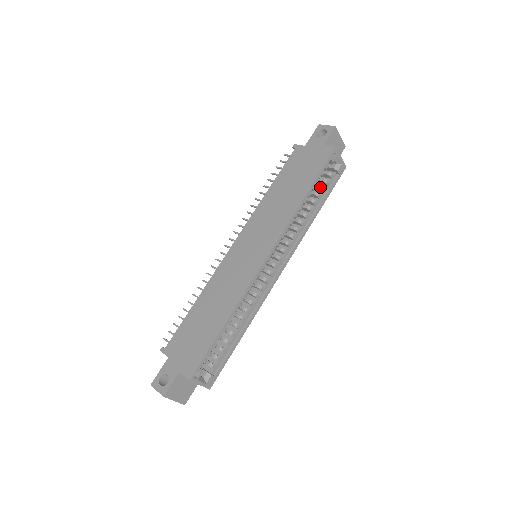
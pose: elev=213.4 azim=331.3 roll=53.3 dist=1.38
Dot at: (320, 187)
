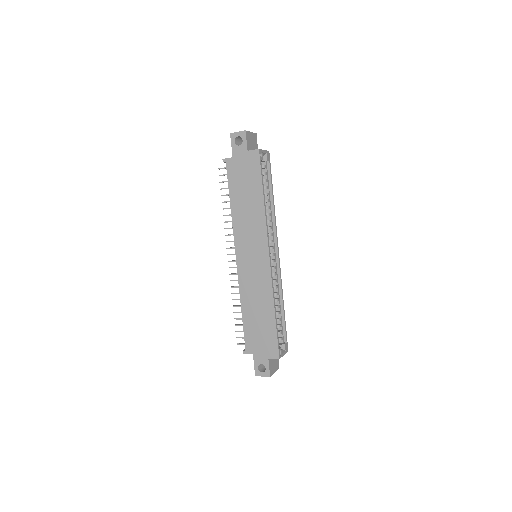
Dot at: (264, 181)
